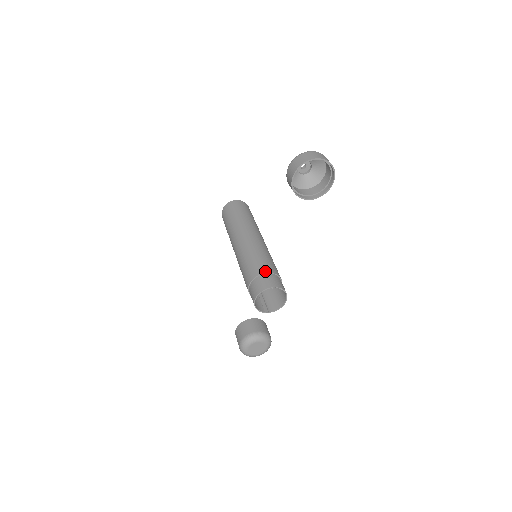
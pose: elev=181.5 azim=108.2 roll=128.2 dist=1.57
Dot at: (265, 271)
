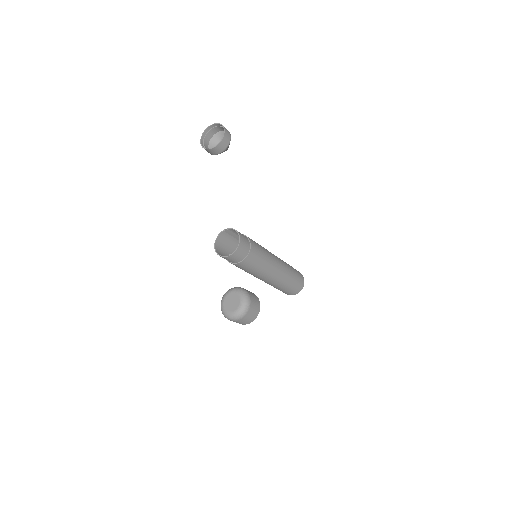
Dot at: (235, 236)
